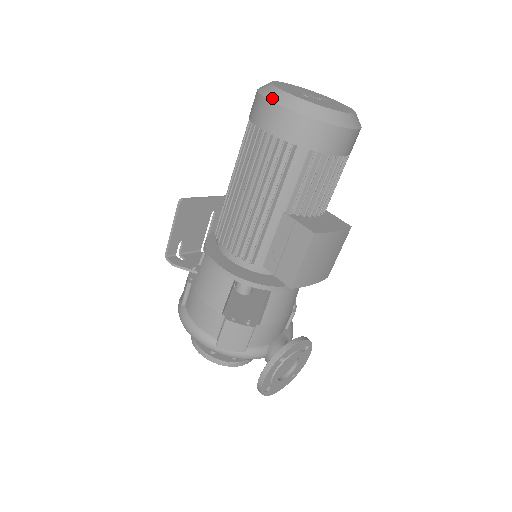
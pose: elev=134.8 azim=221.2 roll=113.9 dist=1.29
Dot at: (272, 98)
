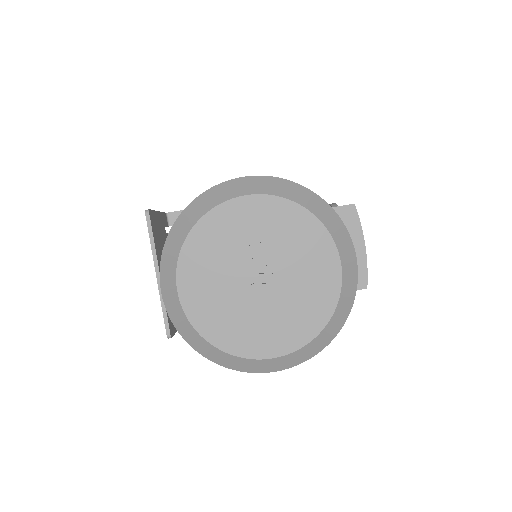
Dot at: (266, 371)
